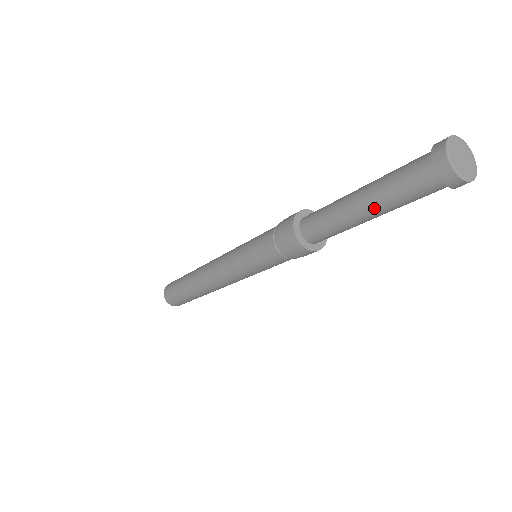
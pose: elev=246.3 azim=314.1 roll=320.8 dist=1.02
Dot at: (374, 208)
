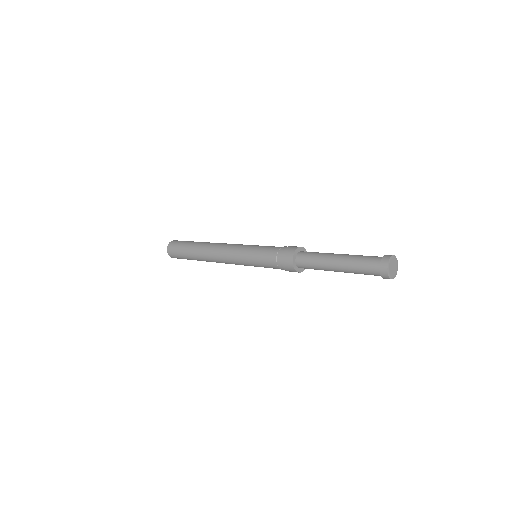
Dot at: (344, 271)
